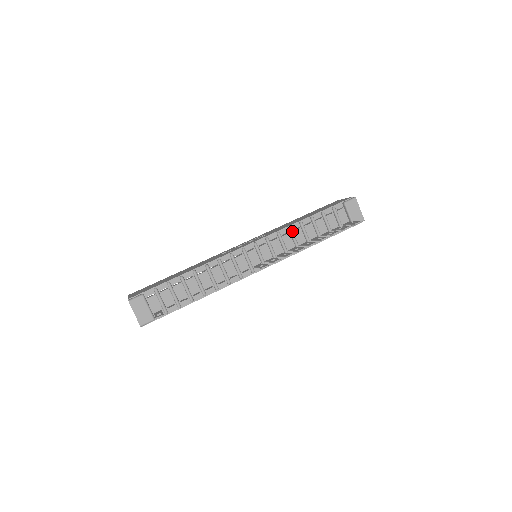
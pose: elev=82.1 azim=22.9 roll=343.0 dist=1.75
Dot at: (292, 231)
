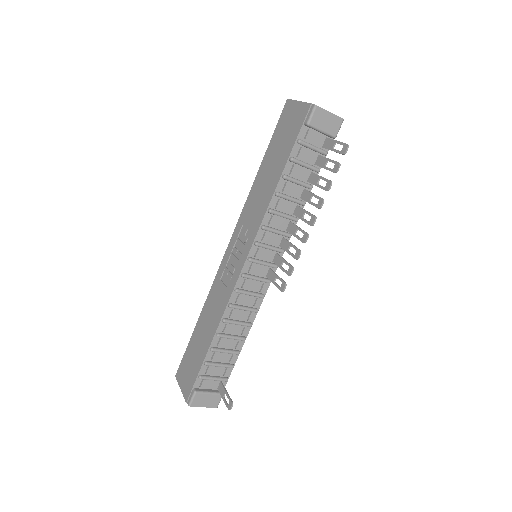
Dot at: (275, 212)
